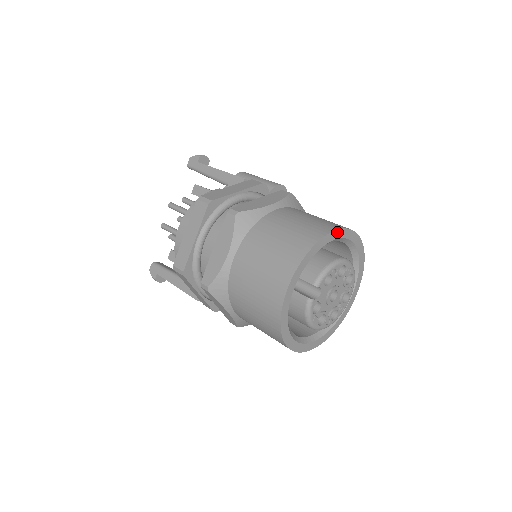
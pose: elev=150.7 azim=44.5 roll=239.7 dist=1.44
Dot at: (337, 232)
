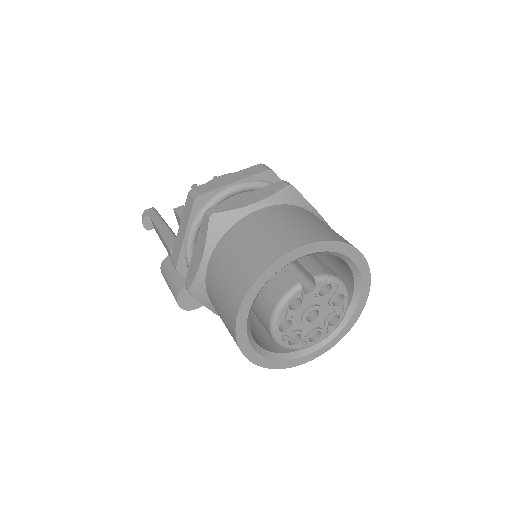
Dot at: (363, 261)
